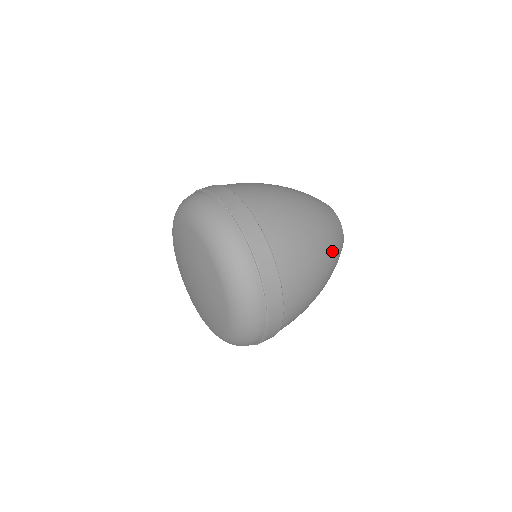
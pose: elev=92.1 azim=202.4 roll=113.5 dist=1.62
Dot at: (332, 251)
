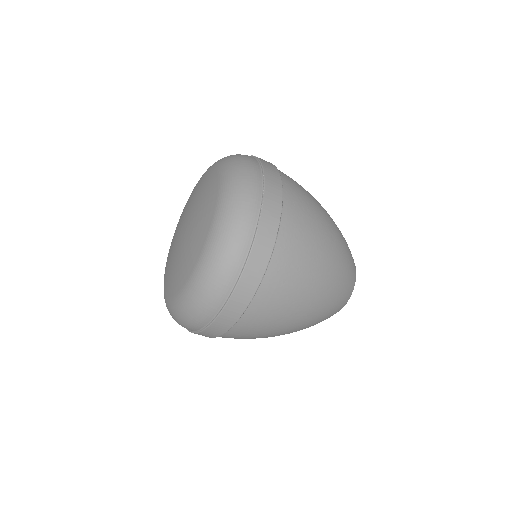
Dot at: (342, 248)
